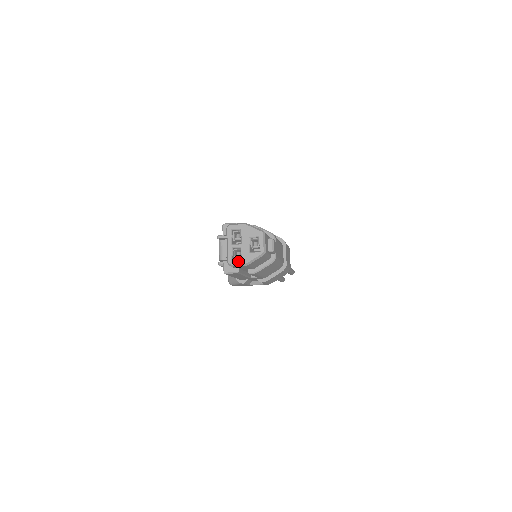
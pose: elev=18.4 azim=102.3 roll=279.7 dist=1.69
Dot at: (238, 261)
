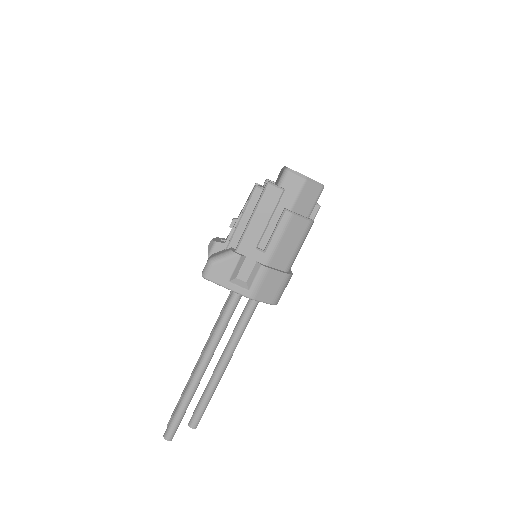
Dot at: occluded
